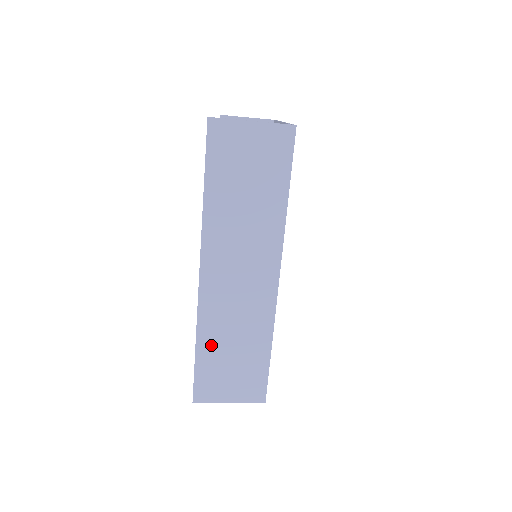
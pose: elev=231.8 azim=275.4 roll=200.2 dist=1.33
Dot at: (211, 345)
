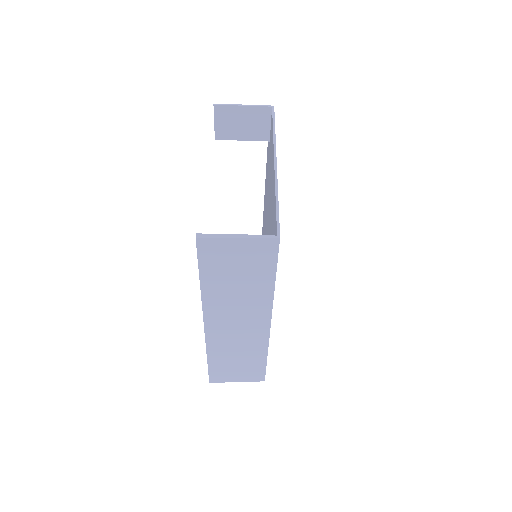
Dot at: (219, 358)
